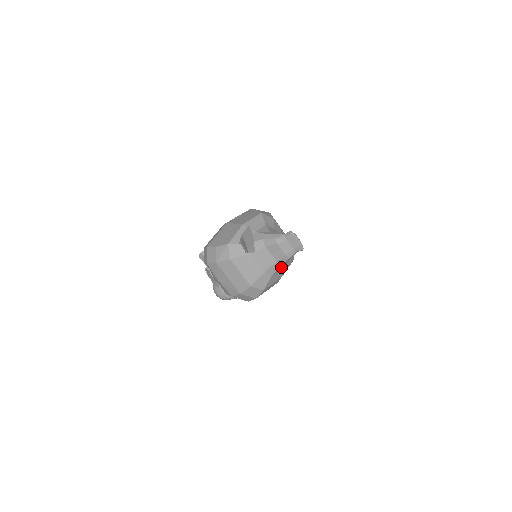
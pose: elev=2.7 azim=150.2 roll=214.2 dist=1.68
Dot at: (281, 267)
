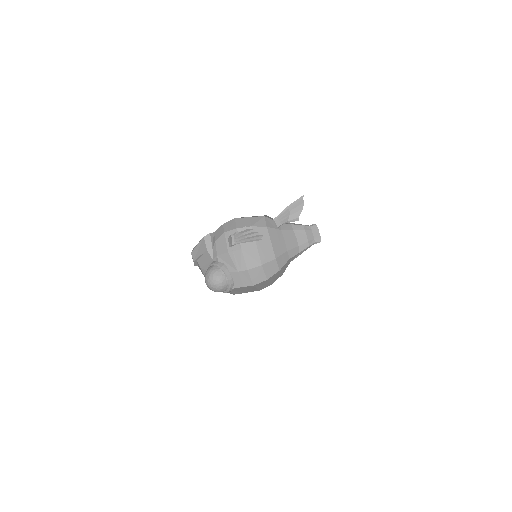
Dot at: (294, 257)
